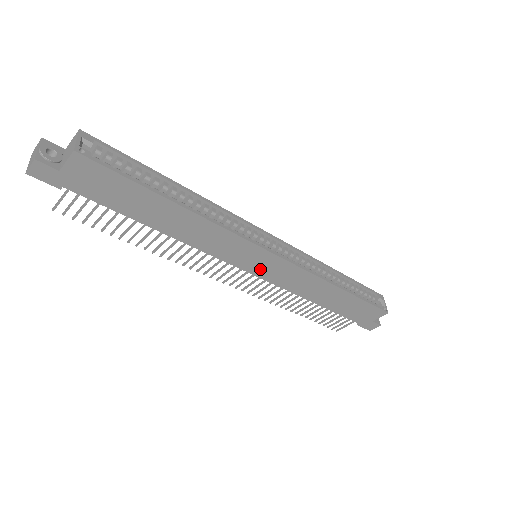
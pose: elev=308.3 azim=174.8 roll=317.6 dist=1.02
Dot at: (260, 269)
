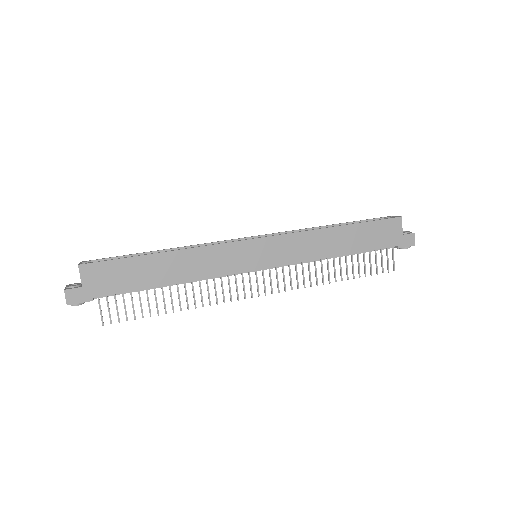
Dot at: (265, 259)
